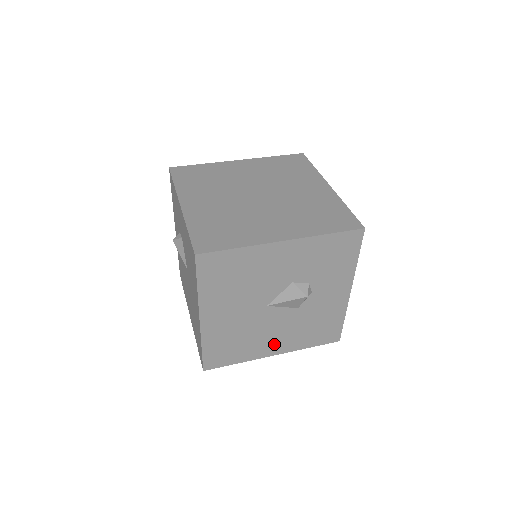
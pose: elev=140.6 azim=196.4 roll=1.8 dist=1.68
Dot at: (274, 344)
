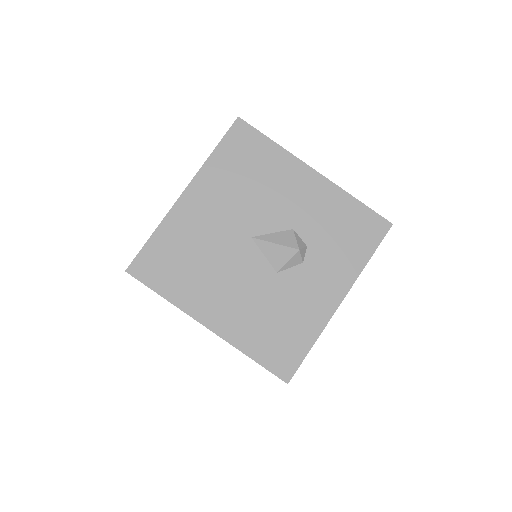
Dot at: (219, 307)
